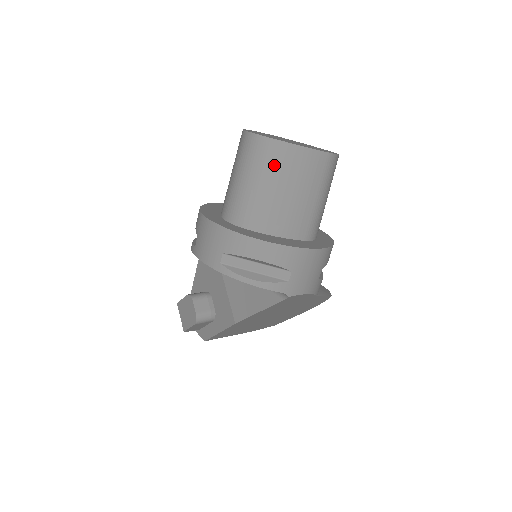
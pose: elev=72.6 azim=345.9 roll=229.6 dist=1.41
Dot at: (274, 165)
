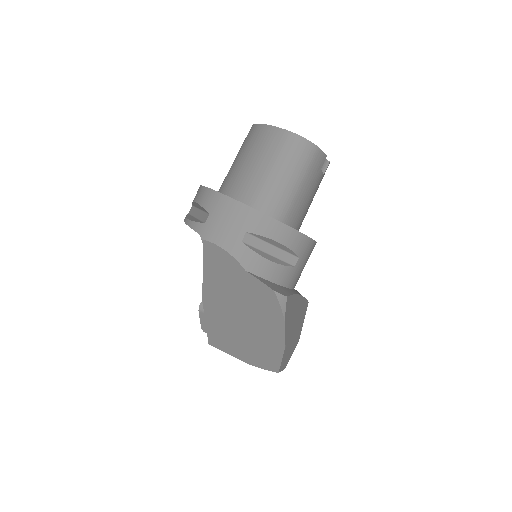
Dot at: (247, 142)
